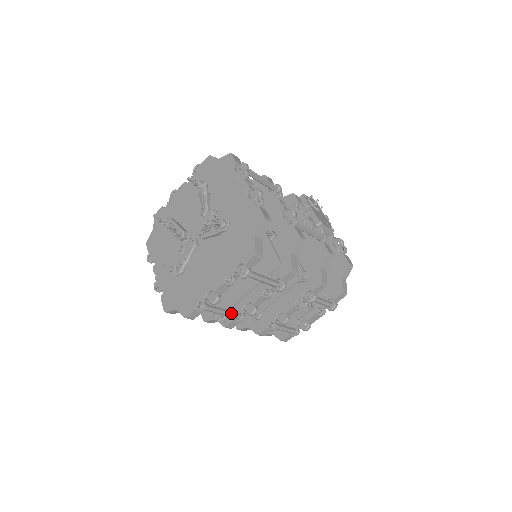
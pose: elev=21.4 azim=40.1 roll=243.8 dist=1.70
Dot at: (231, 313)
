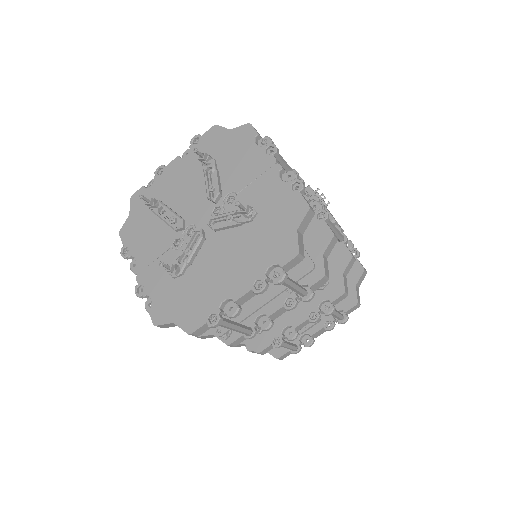
Dot at: (243, 328)
